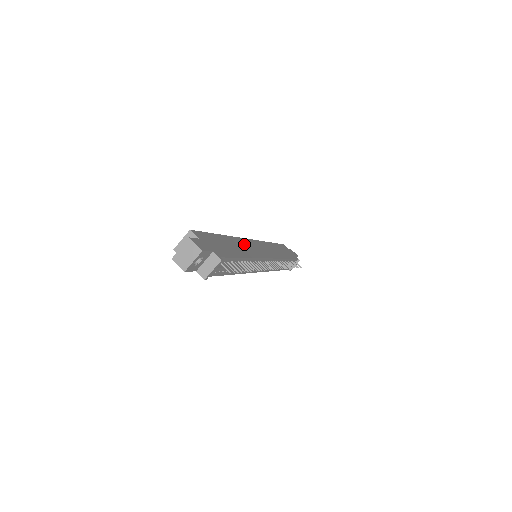
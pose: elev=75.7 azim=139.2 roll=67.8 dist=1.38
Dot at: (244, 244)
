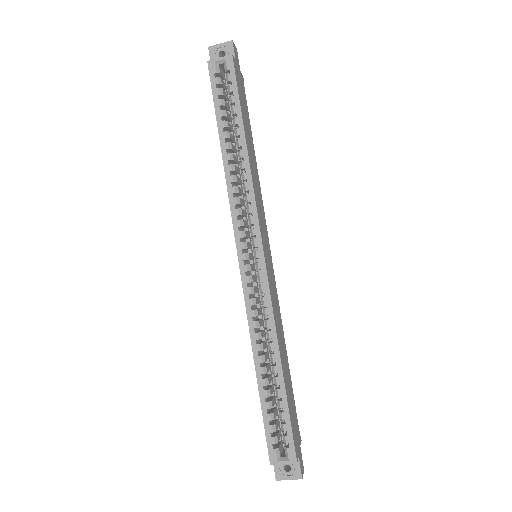
Dot at: (277, 316)
